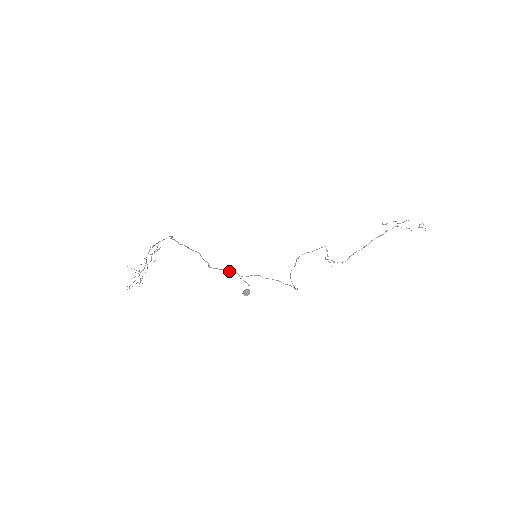
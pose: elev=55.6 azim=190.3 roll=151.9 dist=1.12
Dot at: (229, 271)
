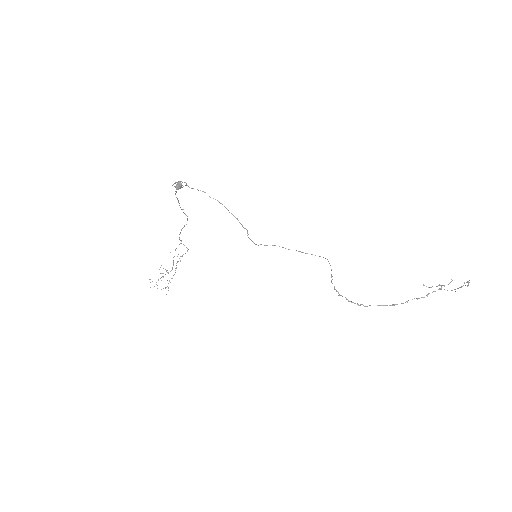
Dot at: (181, 181)
